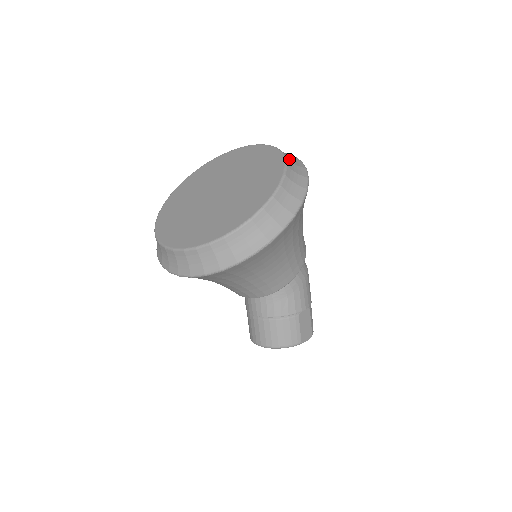
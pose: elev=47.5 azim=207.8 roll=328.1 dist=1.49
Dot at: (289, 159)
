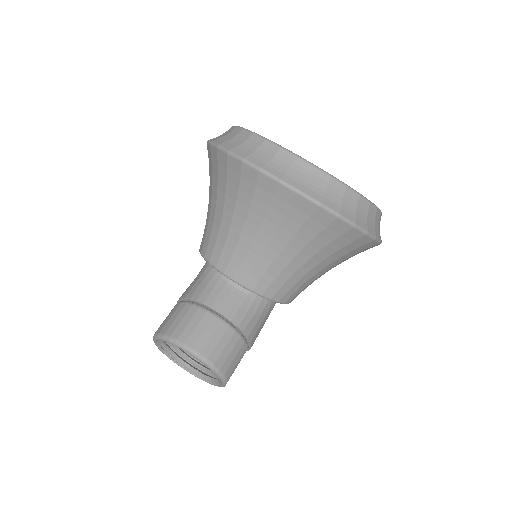
Dot at: occluded
